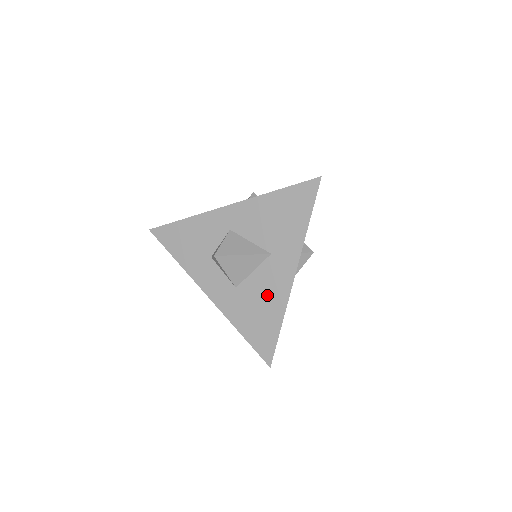
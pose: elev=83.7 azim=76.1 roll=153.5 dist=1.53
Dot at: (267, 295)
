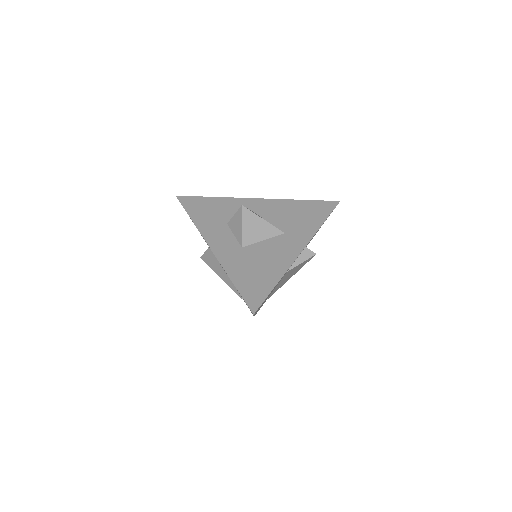
Dot at: (271, 258)
